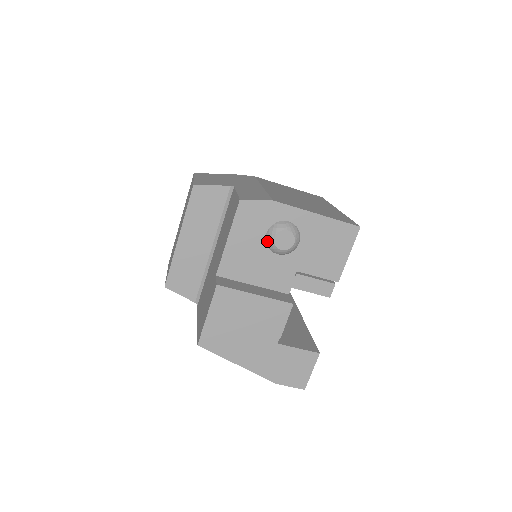
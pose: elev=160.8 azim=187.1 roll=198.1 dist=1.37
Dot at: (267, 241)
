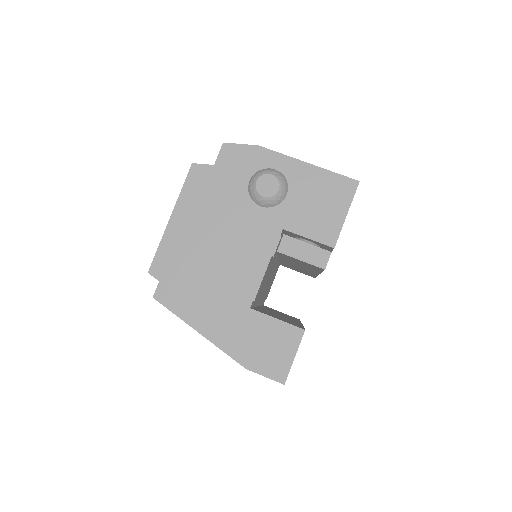
Dot at: (249, 189)
